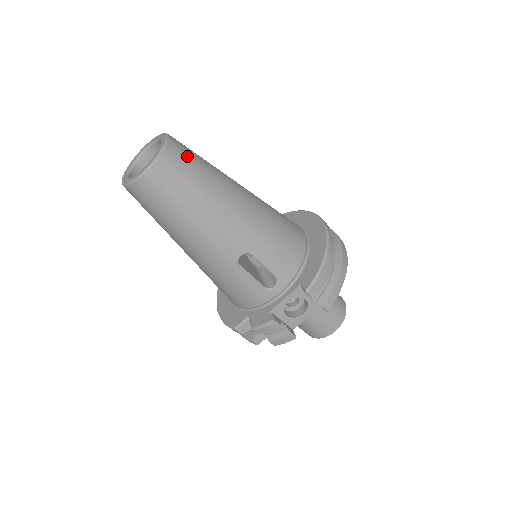
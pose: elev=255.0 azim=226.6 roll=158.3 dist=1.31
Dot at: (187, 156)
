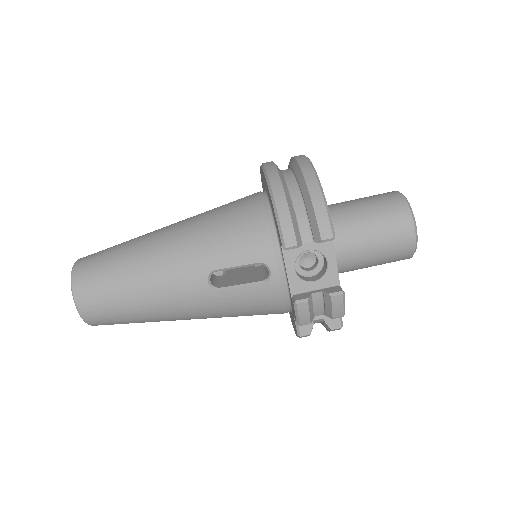
Dot at: (95, 260)
